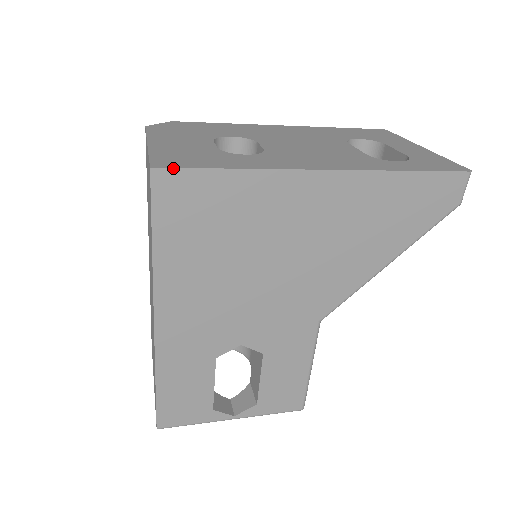
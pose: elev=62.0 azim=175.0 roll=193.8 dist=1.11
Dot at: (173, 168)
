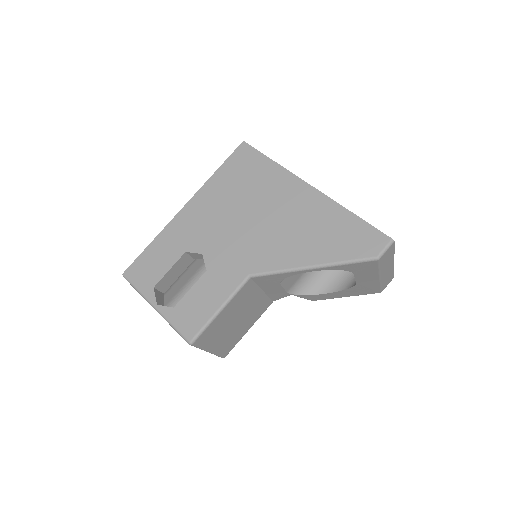
Dot at: (251, 146)
